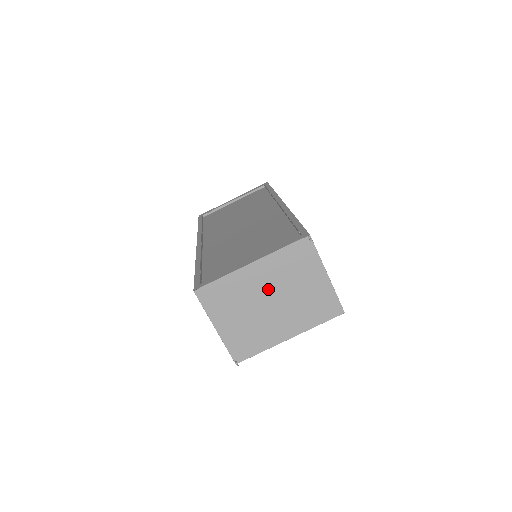
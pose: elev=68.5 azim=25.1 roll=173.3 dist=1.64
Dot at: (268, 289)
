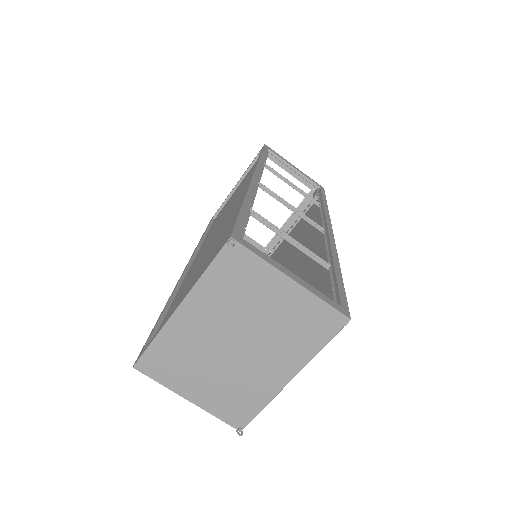
Dot at: (221, 330)
